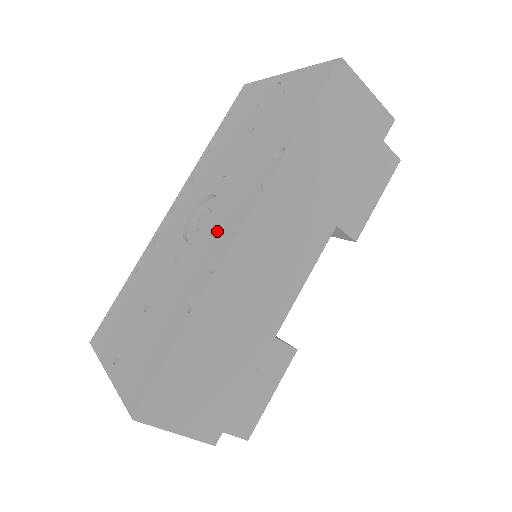
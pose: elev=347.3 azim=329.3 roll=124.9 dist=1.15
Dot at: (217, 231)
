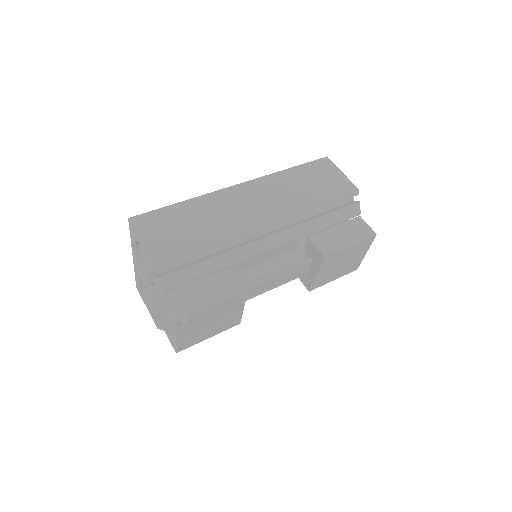
Dot at: occluded
